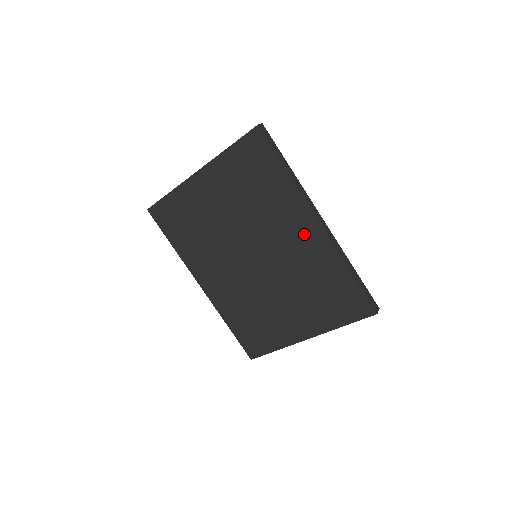
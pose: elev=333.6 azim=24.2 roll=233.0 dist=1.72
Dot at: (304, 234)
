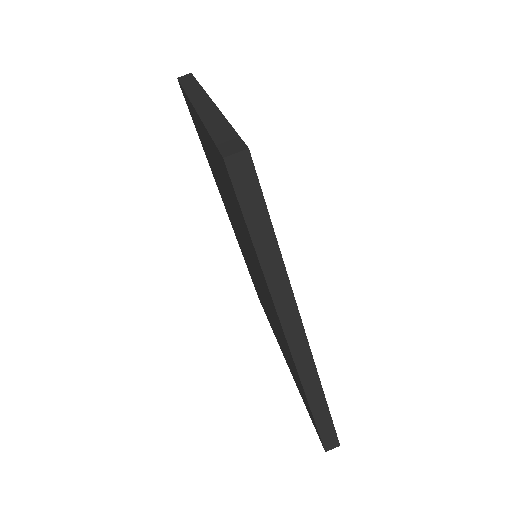
Dot at: (277, 322)
